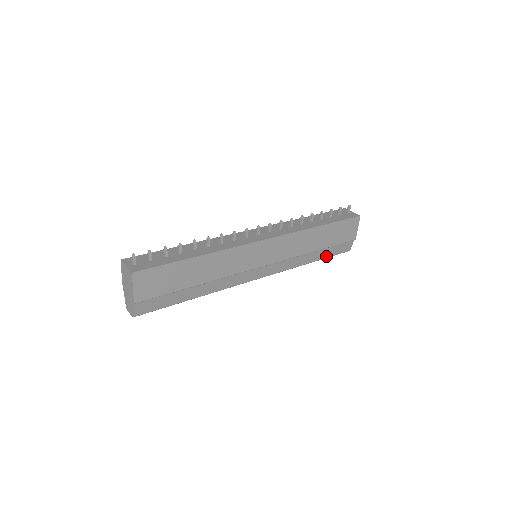
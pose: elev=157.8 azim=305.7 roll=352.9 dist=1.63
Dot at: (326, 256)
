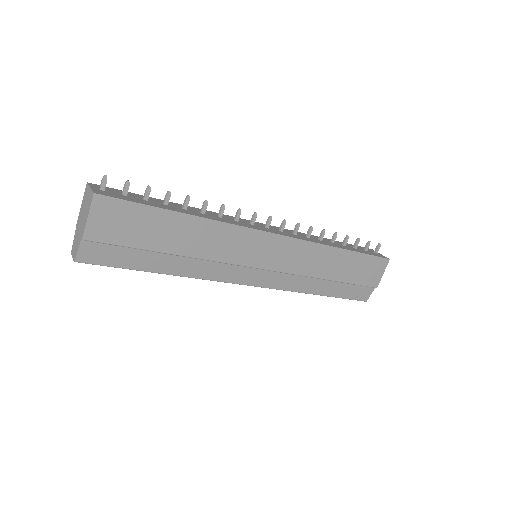
Dot at: (338, 295)
